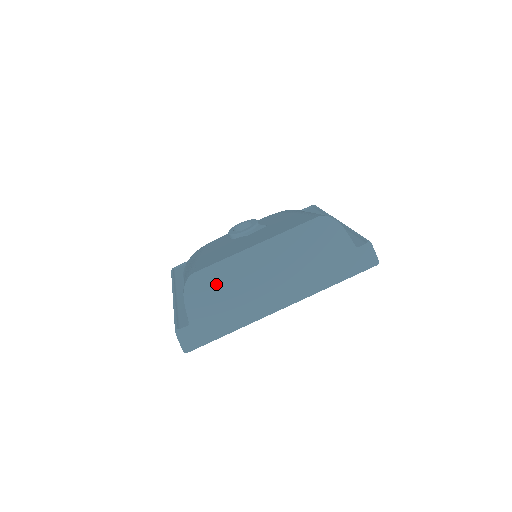
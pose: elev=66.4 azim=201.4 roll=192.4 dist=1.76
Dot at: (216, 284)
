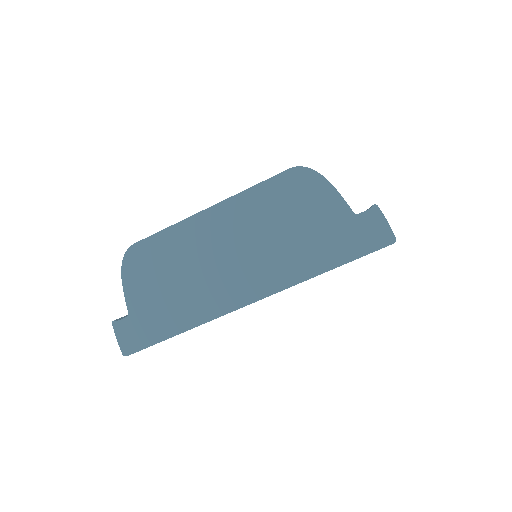
Dot at: (160, 261)
